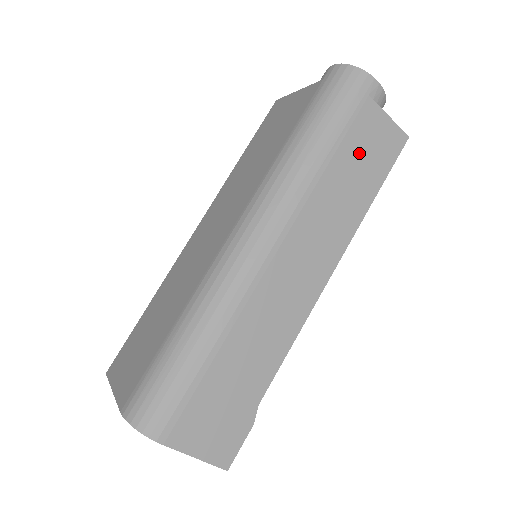
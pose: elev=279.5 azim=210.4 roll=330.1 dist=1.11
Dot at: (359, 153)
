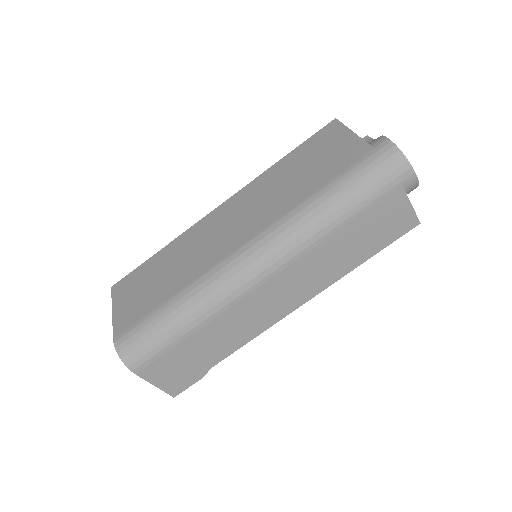
Dot at: (370, 227)
